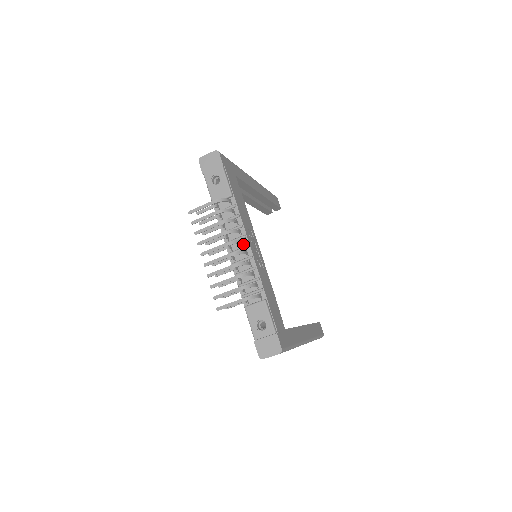
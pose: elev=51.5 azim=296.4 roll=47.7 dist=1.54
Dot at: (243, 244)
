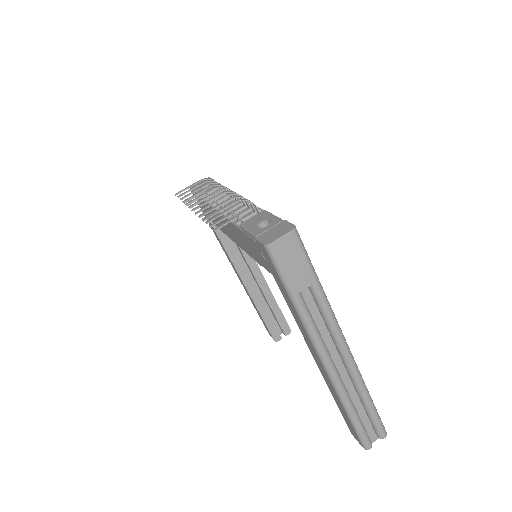
Dot at: (235, 198)
